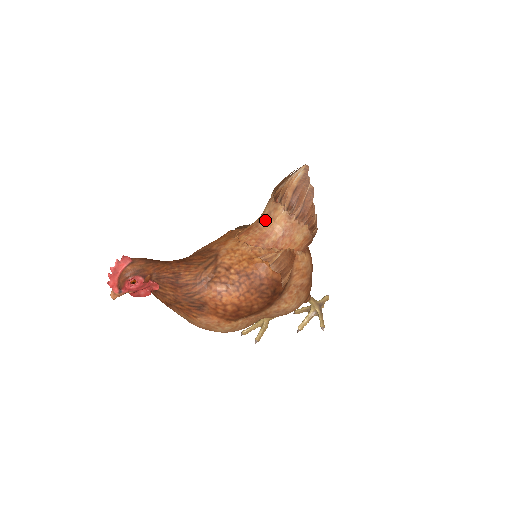
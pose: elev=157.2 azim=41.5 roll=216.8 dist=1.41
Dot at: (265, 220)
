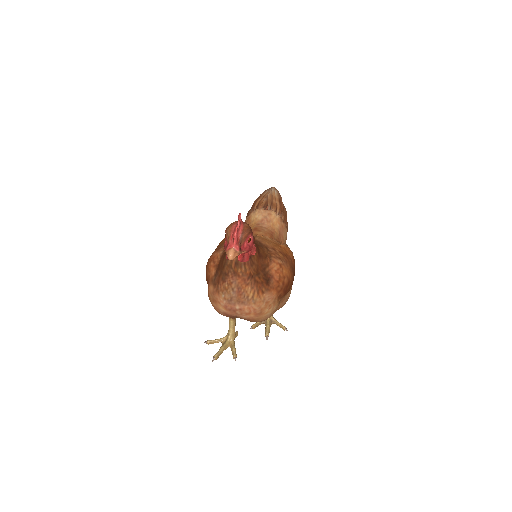
Dot at: (264, 222)
